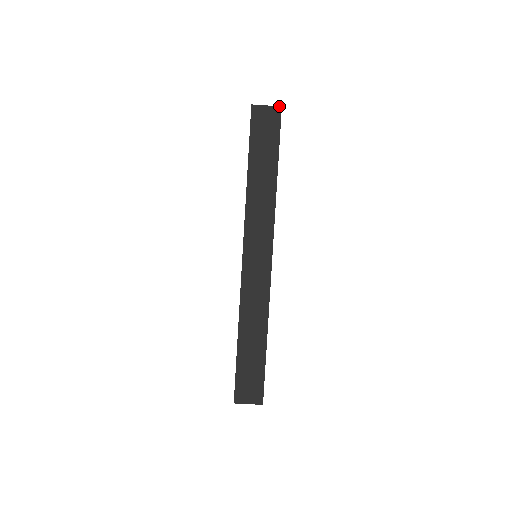
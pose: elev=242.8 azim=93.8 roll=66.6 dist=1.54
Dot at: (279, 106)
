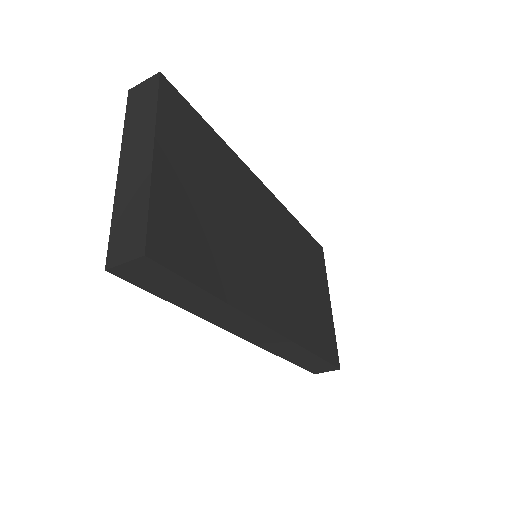
Dot at: (140, 257)
